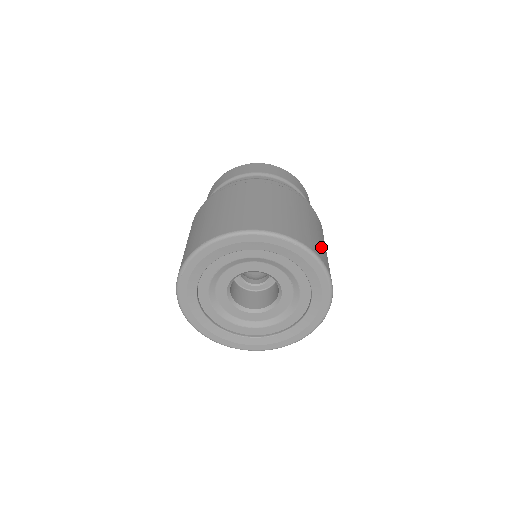
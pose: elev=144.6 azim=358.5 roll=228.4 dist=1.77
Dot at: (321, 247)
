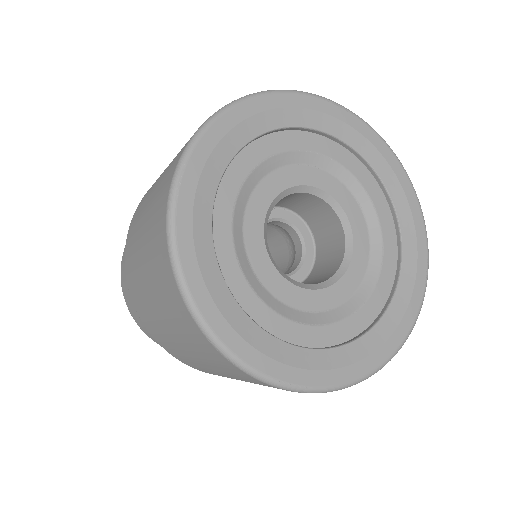
Dot at: occluded
